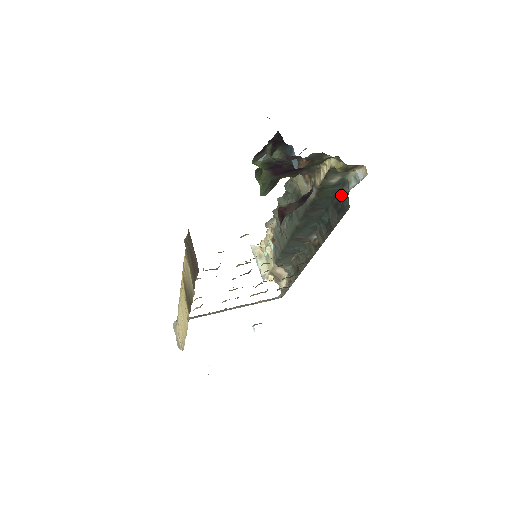
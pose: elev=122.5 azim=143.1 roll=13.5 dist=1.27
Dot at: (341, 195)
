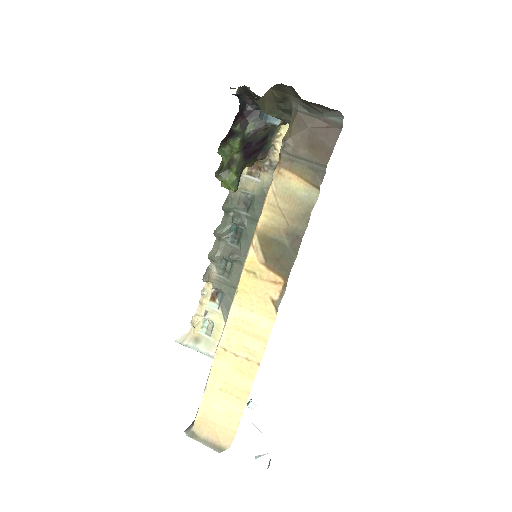
Dot at: occluded
